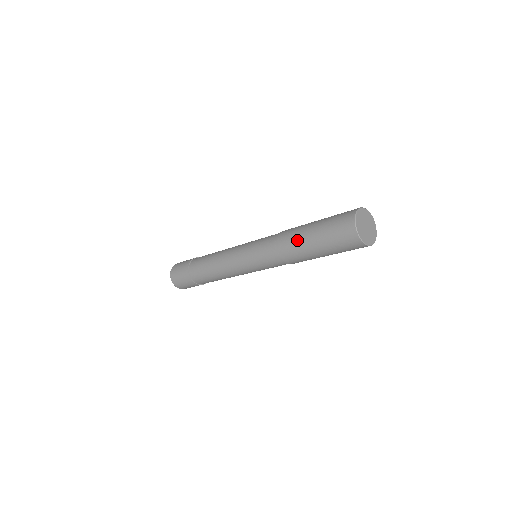
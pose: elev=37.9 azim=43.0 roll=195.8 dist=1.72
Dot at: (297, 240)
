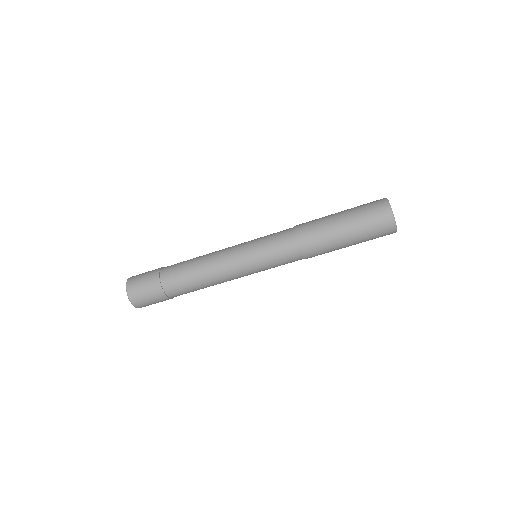
Dot at: (328, 242)
